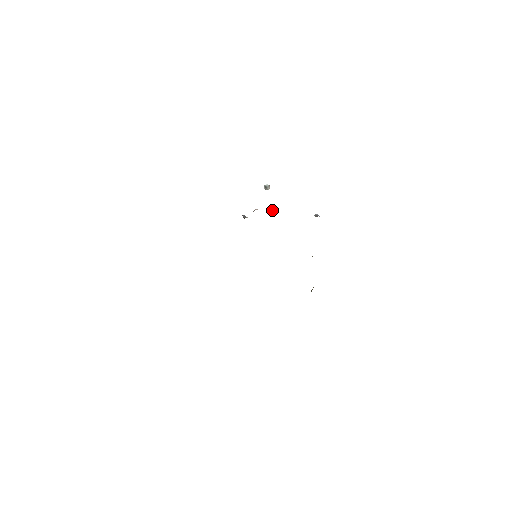
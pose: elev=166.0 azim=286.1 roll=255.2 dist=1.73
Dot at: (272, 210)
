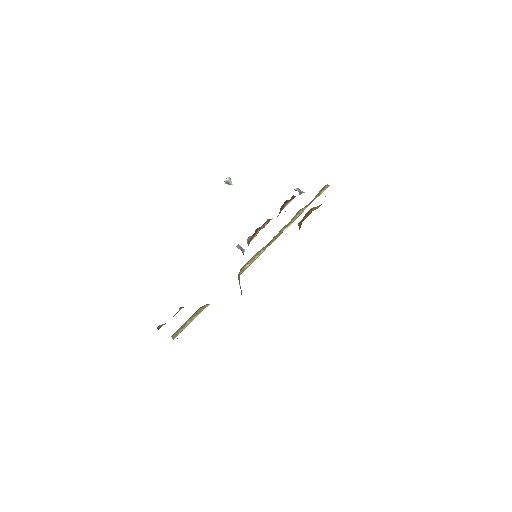
Dot at: (263, 226)
